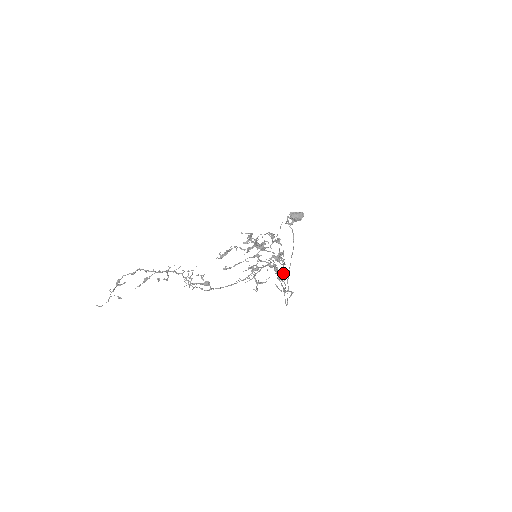
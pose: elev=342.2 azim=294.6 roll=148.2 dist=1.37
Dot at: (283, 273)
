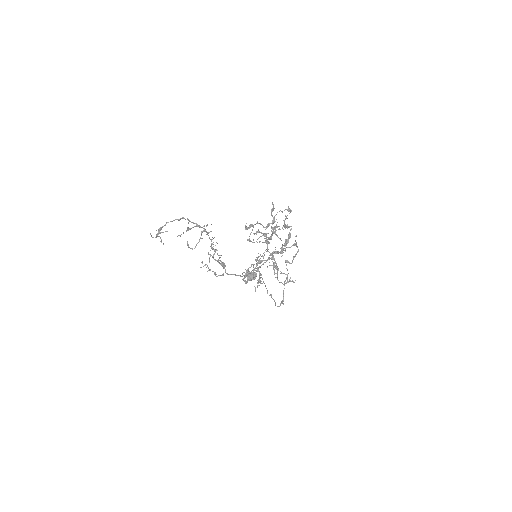
Dot at: (297, 246)
